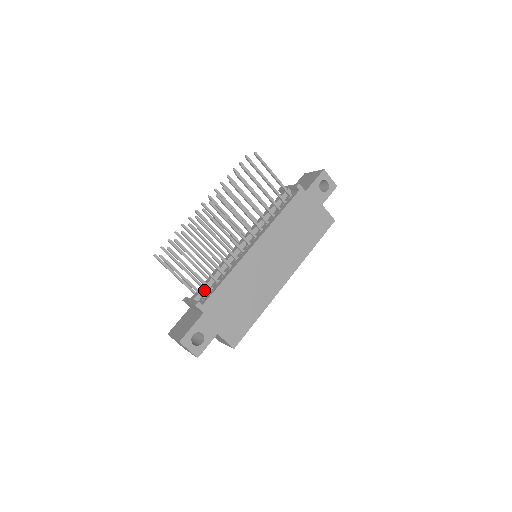
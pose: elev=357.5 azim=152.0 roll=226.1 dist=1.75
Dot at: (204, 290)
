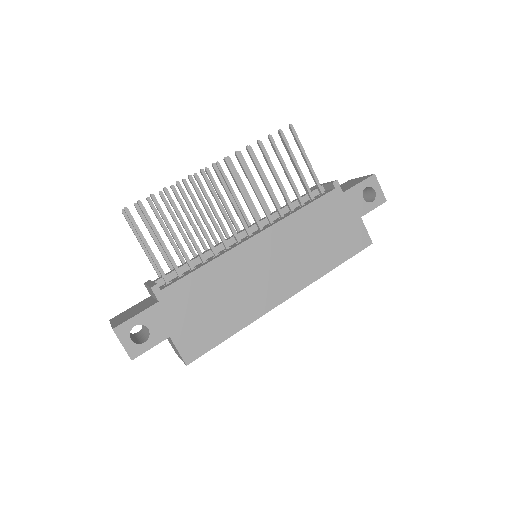
Dot at: (172, 275)
